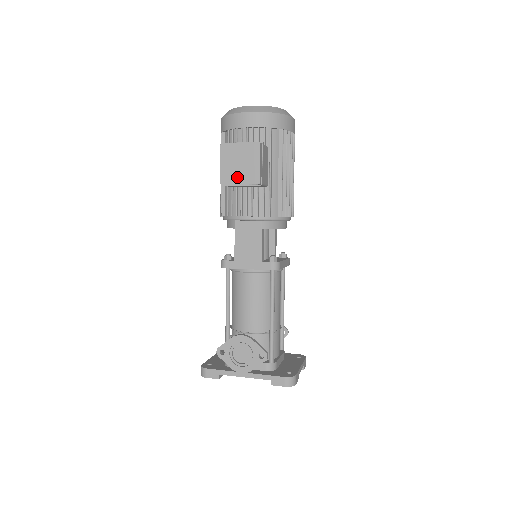
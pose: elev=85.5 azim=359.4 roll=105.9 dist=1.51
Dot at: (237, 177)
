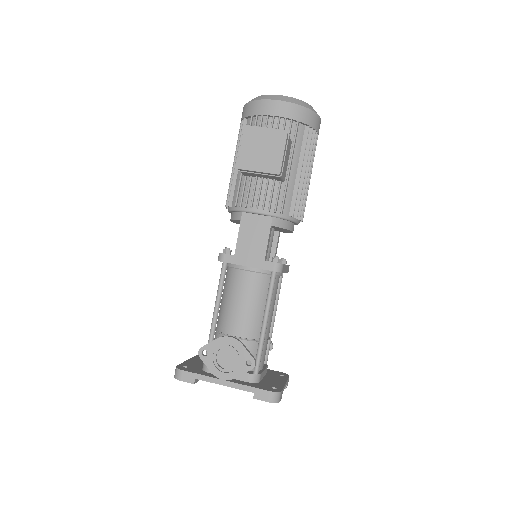
Dot at: (256, 163)
